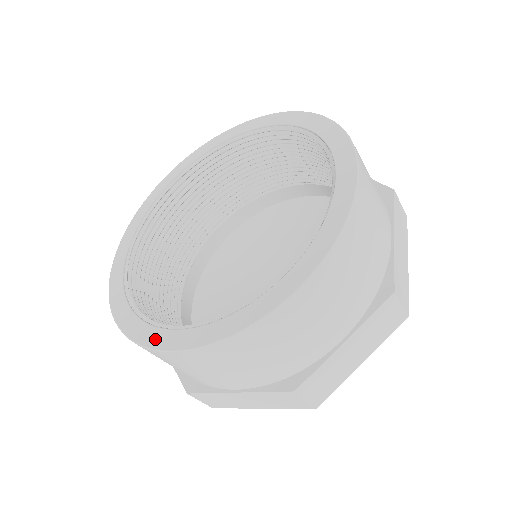
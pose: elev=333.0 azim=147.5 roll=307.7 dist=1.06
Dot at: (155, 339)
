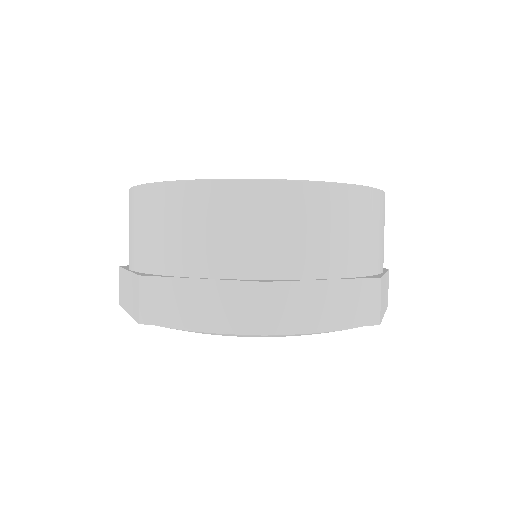
Dot at: occluded
